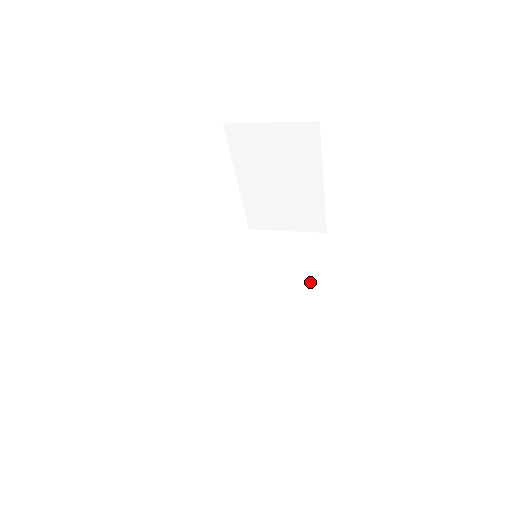
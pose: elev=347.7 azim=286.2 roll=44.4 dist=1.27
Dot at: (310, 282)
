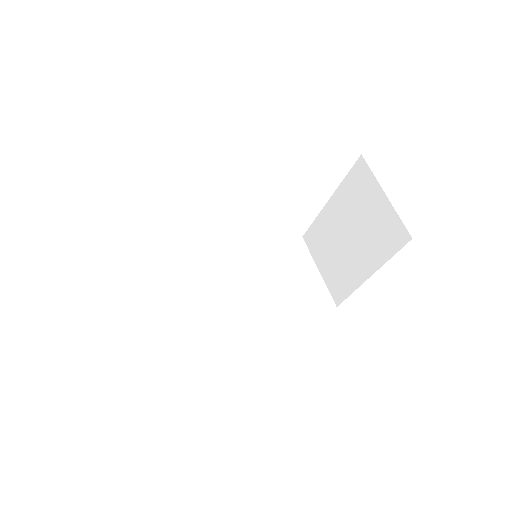
Dot at: (277, 316)
